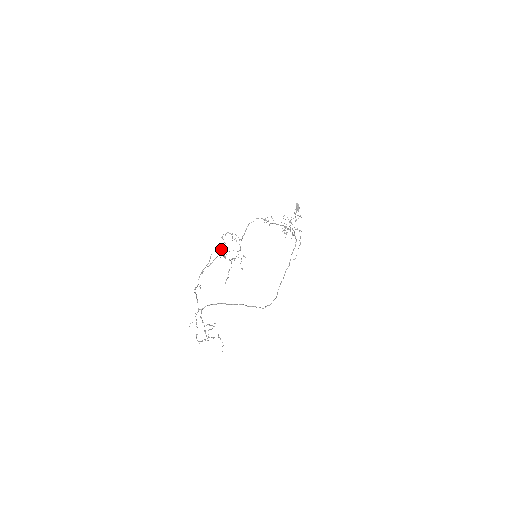
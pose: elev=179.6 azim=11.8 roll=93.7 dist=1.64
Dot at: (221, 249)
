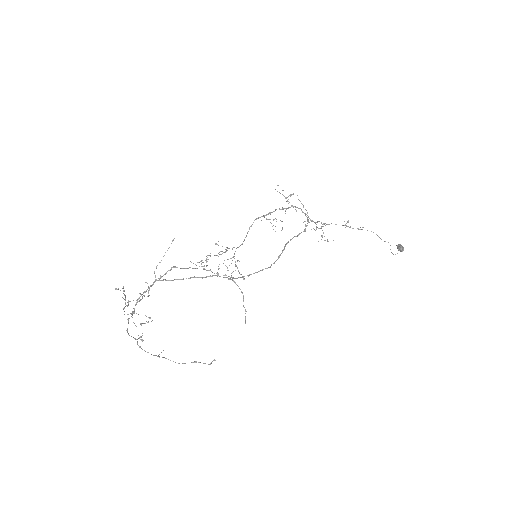
Dot at: (203, 262)
